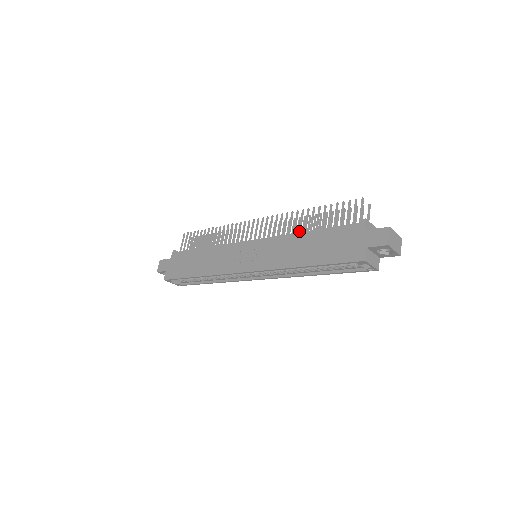
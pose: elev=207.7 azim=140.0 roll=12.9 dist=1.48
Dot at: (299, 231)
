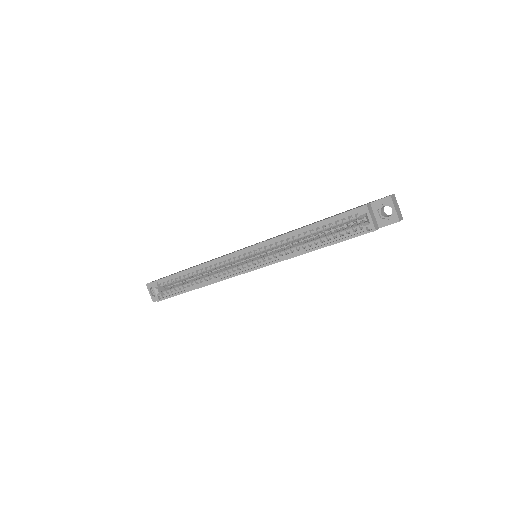
Dot at: occluded
